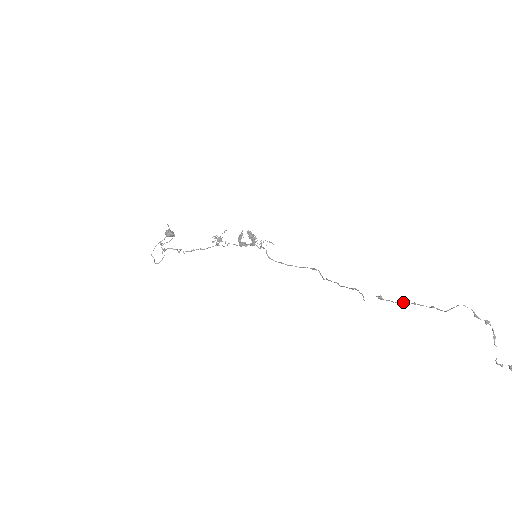
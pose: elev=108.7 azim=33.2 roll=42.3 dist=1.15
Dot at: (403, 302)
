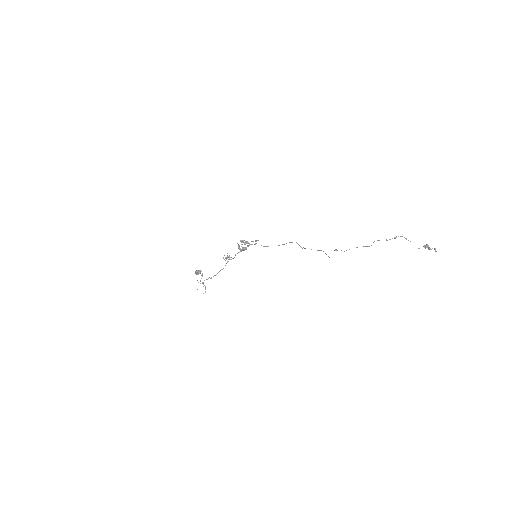
Dot at: occluded
